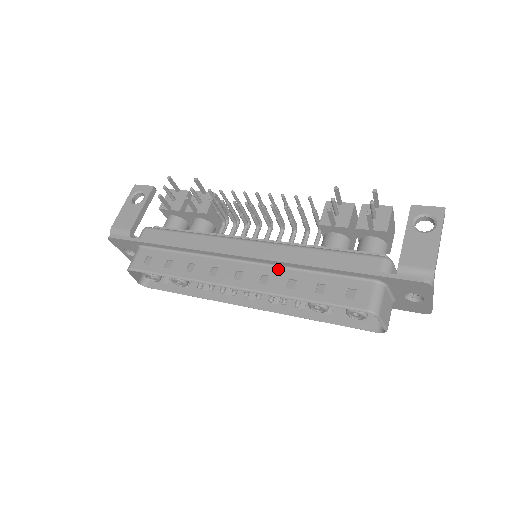
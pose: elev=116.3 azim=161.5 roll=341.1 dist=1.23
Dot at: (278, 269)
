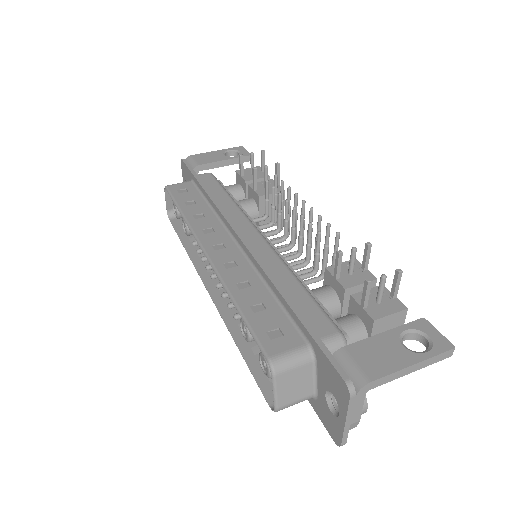
Dot at: (250, 267)
